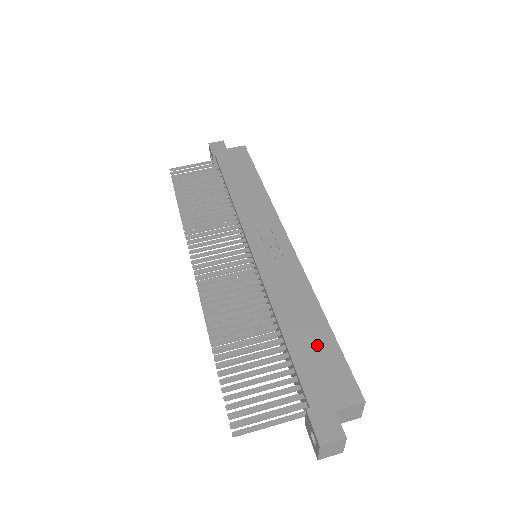
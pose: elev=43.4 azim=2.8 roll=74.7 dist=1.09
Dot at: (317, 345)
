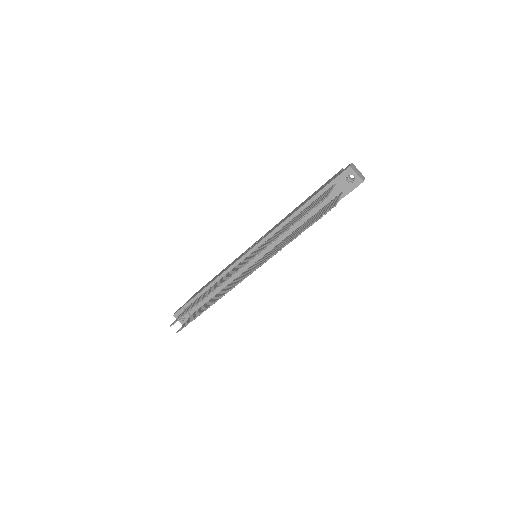
Dot at: (311, 196)
